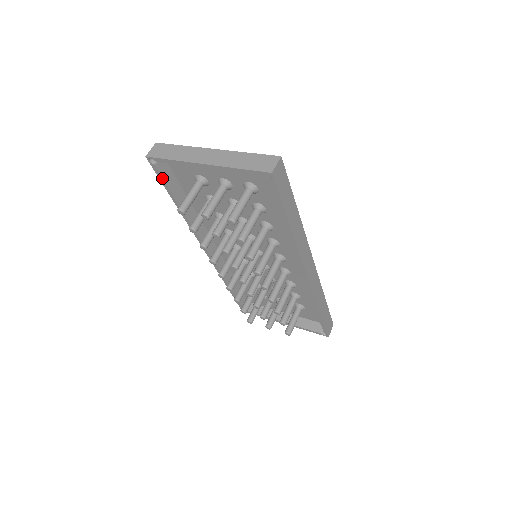
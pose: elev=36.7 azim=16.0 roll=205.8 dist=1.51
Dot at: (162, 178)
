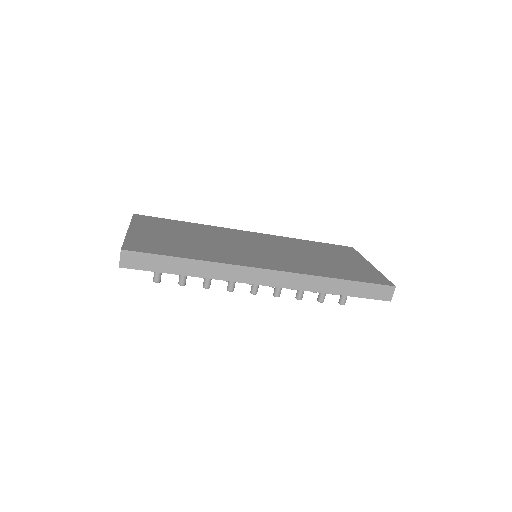
Dot at: occluded
